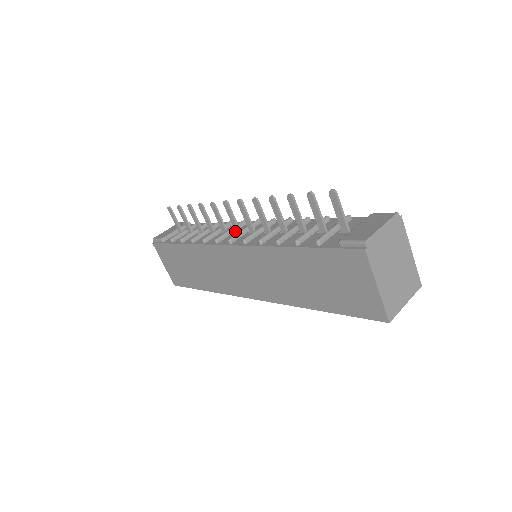
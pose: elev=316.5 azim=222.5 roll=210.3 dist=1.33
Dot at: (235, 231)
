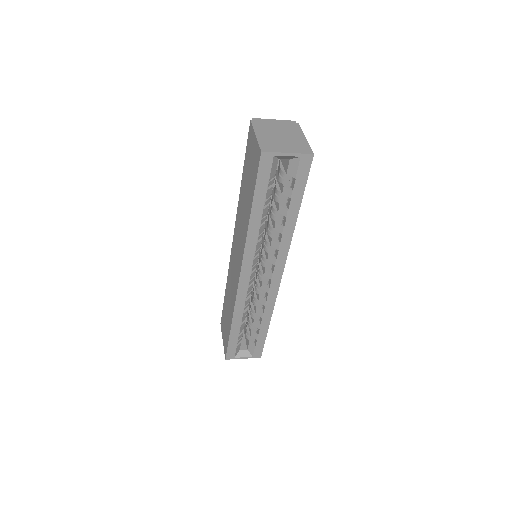
Dot at: occluded
